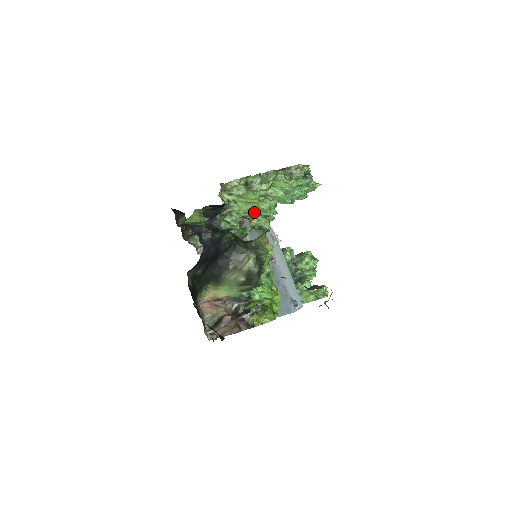
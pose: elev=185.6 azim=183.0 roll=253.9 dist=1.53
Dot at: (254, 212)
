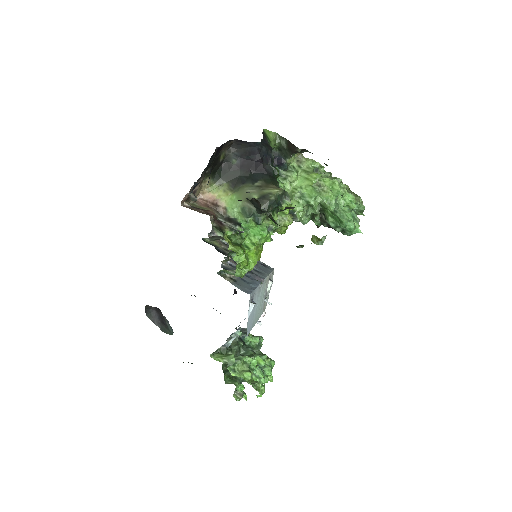
Dot at: (301, 194)
